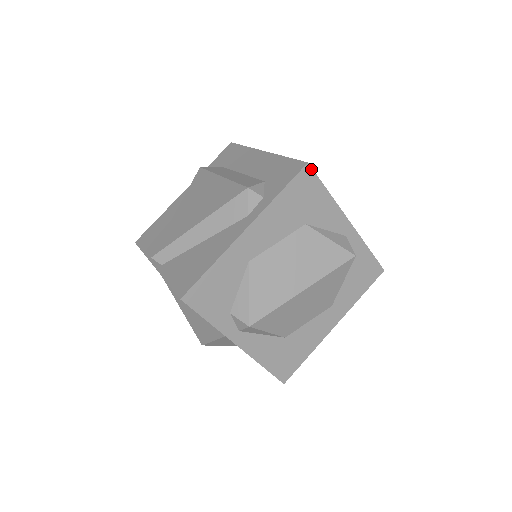
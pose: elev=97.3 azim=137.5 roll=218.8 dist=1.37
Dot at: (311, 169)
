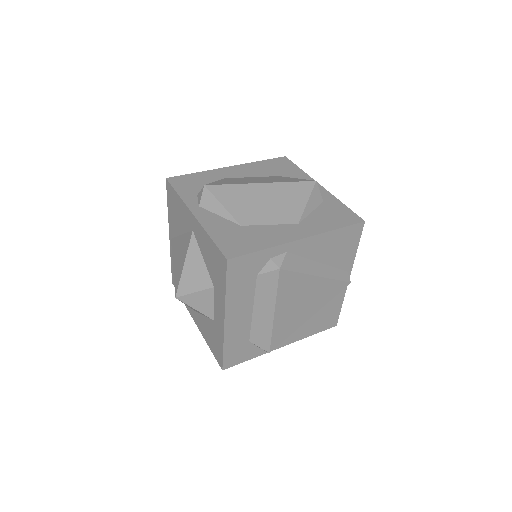
Dot at: (287, 159)
